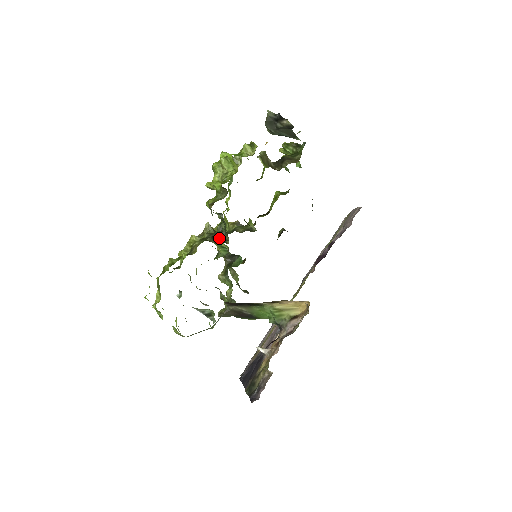
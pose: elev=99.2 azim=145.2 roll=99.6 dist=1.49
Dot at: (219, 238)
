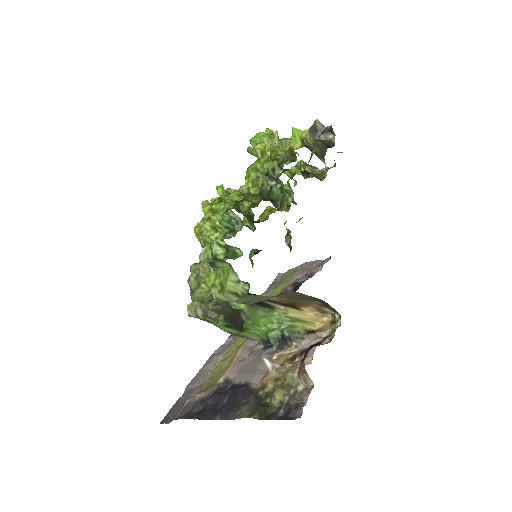
Dot at: (273, 202)
